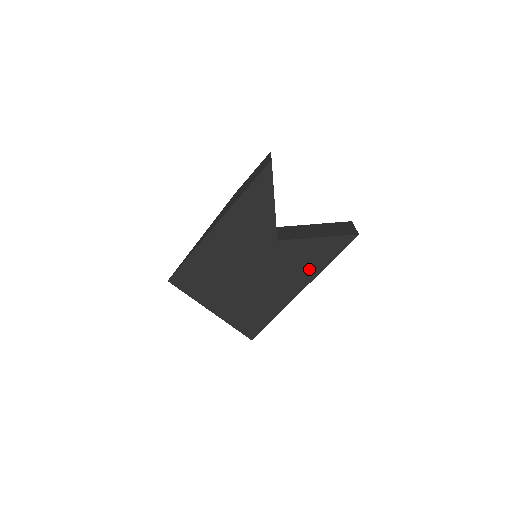
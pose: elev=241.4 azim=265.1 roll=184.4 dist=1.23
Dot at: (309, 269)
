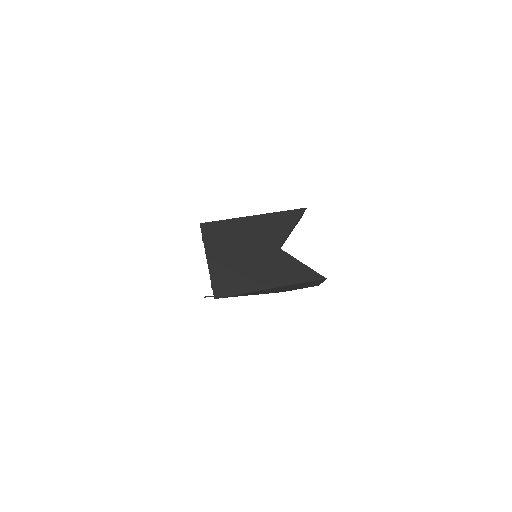
Dot at: (285, 278)
